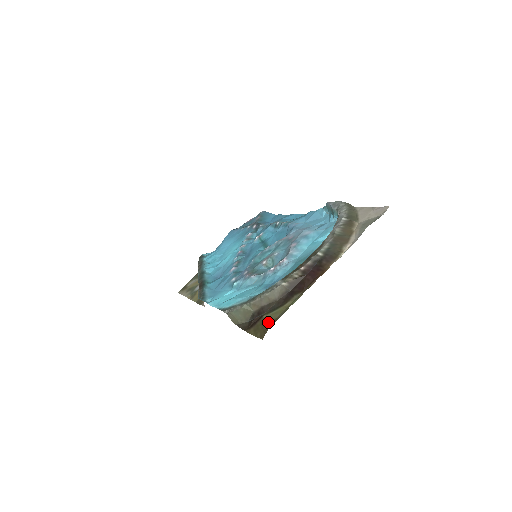
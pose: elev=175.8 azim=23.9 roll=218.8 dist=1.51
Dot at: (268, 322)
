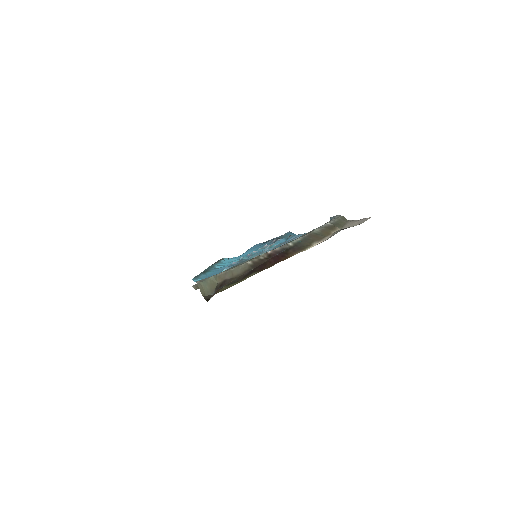
Dot at: (221, 290)
